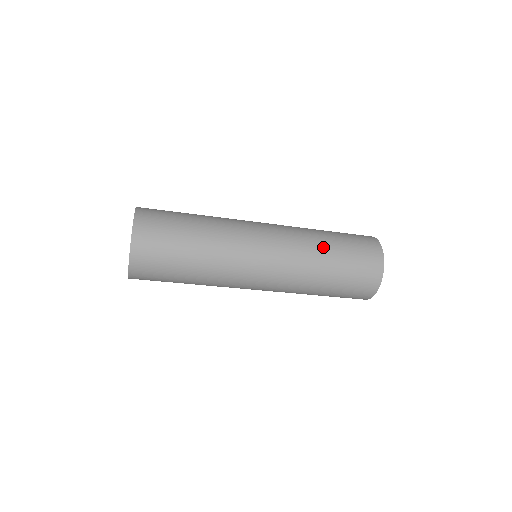
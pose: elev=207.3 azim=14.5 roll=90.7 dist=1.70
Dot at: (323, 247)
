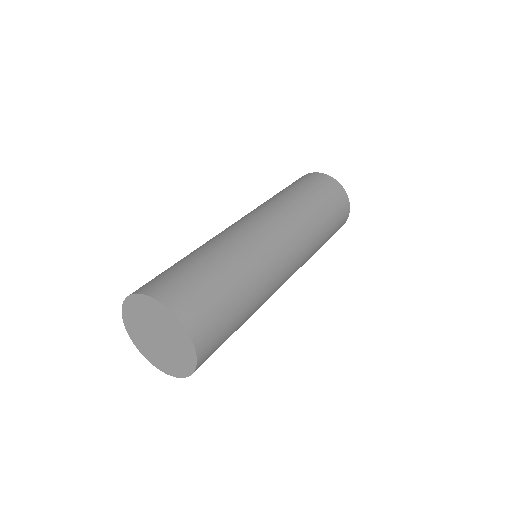
Dot at: (320, 224)
